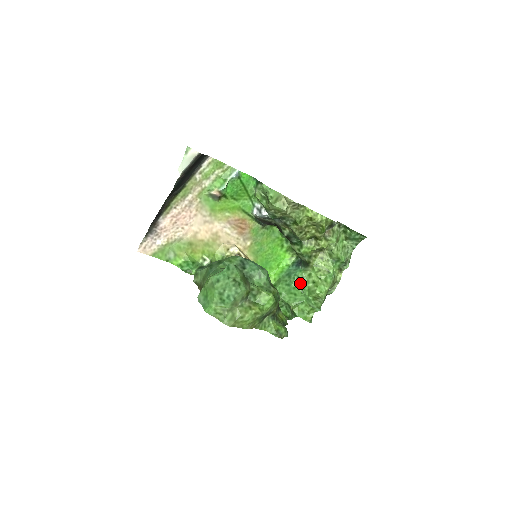
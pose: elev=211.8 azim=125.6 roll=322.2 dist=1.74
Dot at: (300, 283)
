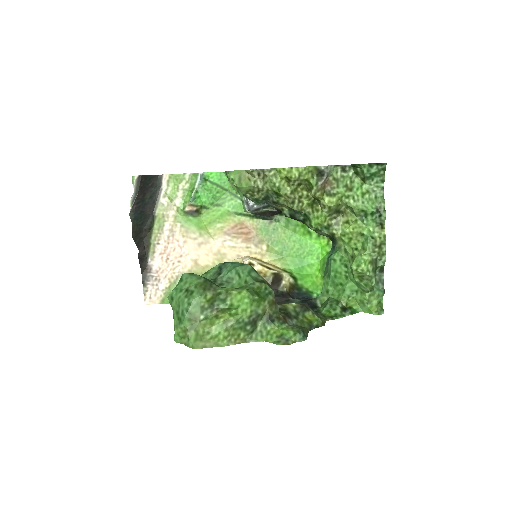
Dot at: (340, 267)
